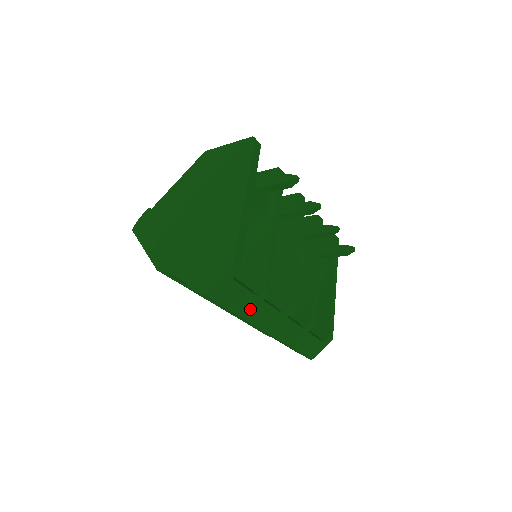
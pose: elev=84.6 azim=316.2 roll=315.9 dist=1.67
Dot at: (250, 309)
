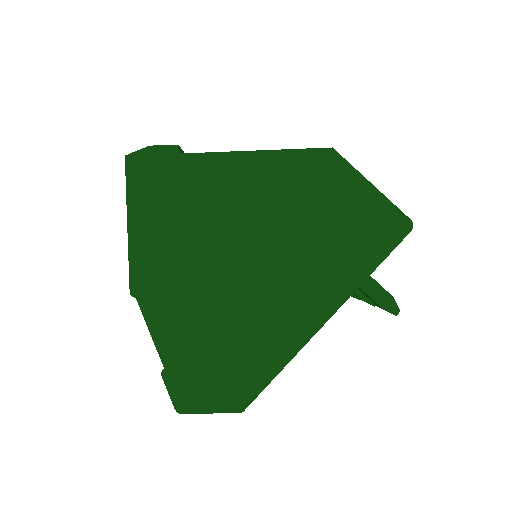
Dot at: occluded
